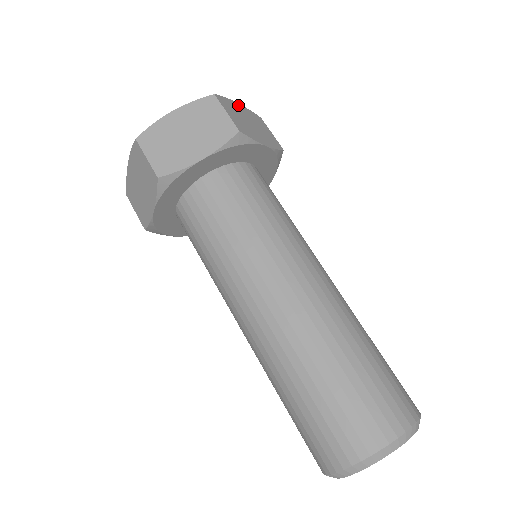
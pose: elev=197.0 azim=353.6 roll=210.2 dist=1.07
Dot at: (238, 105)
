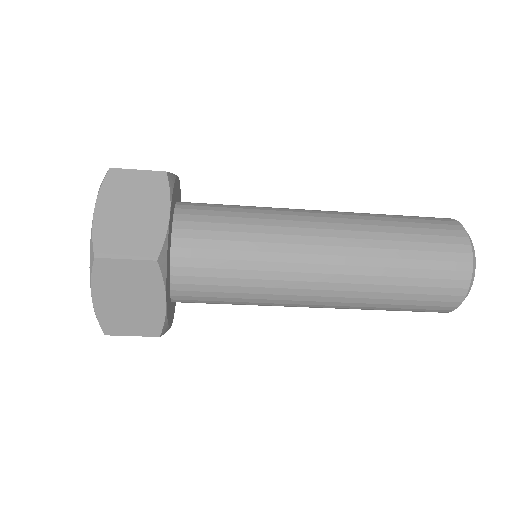
Dot at: occluded
